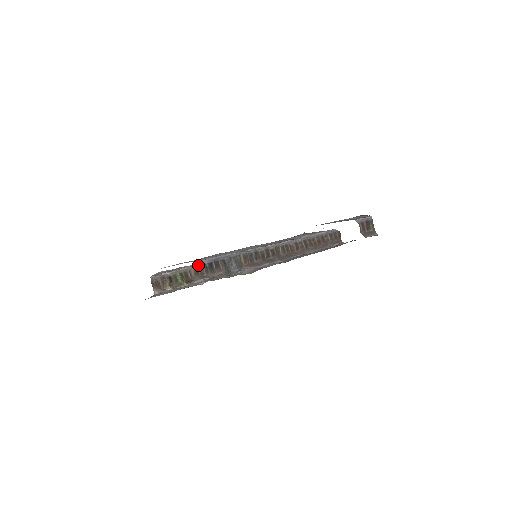
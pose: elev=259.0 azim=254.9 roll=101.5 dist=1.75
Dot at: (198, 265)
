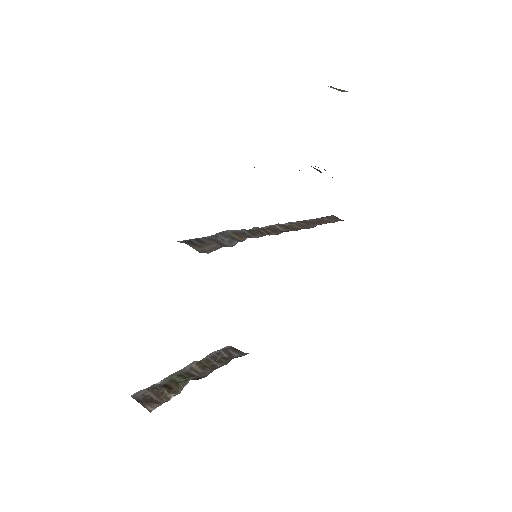
Dot at: occluded
